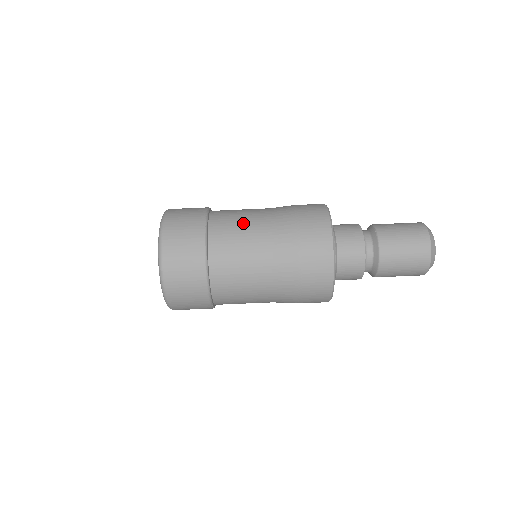
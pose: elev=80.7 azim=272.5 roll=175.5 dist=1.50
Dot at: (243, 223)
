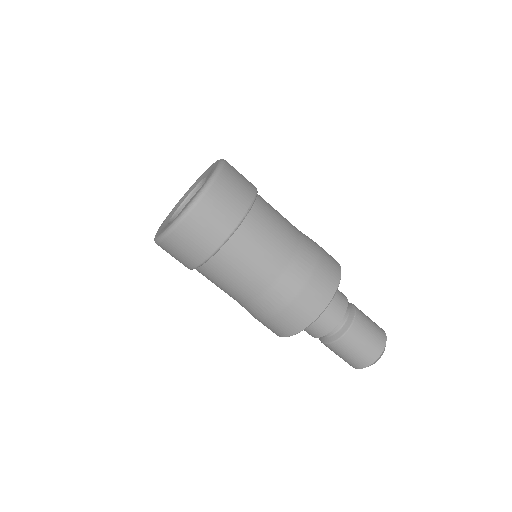
Dot at: (276, 234)
